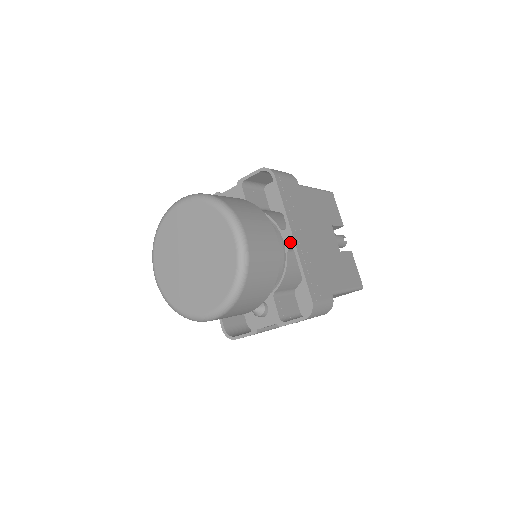
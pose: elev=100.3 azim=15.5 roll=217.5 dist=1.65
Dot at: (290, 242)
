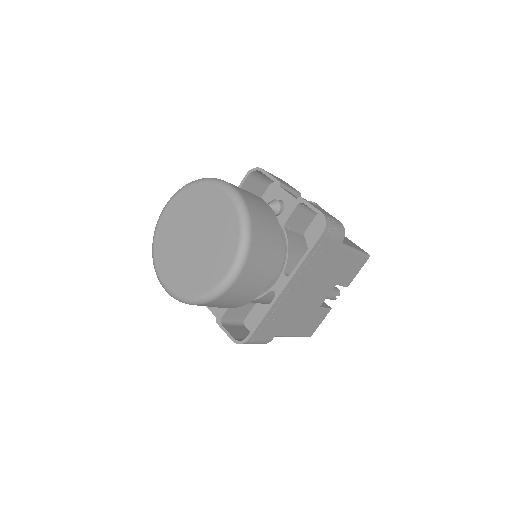
Dot at: (279, 288)
